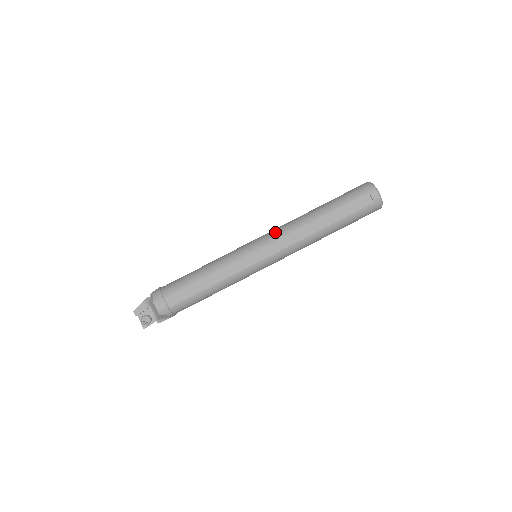
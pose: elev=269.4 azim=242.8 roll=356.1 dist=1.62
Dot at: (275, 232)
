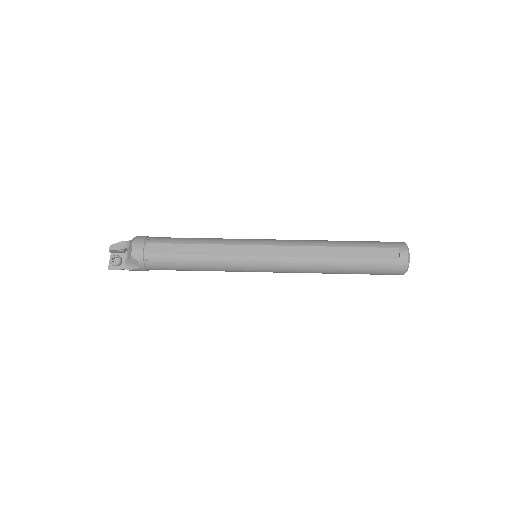
Dot at: (287, 240)
